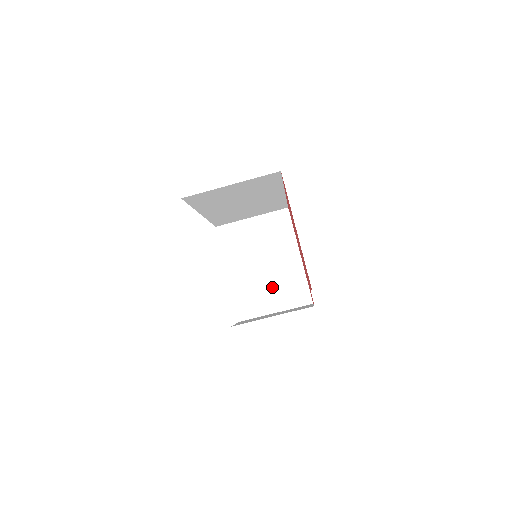
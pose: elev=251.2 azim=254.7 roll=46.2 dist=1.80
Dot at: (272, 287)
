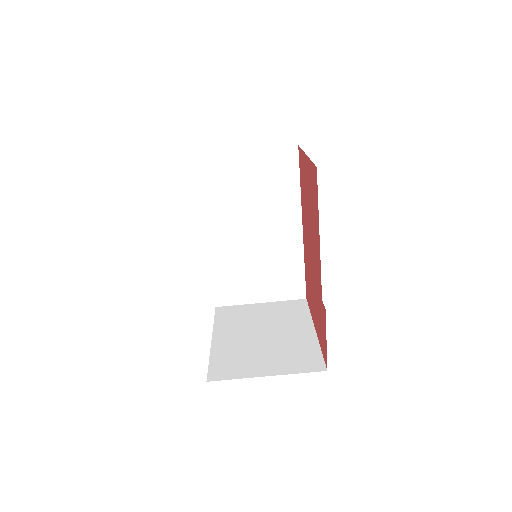
Dot at: (269, 353)
